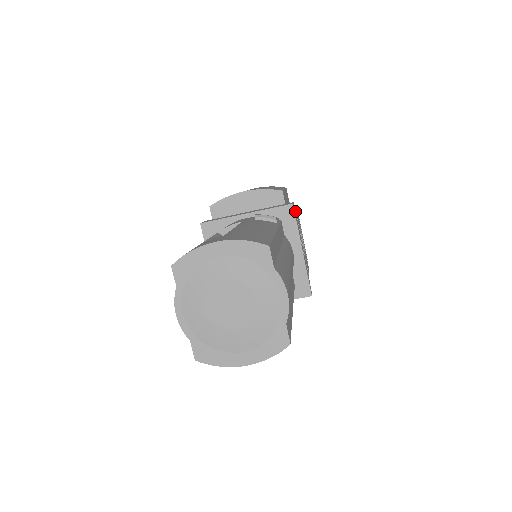
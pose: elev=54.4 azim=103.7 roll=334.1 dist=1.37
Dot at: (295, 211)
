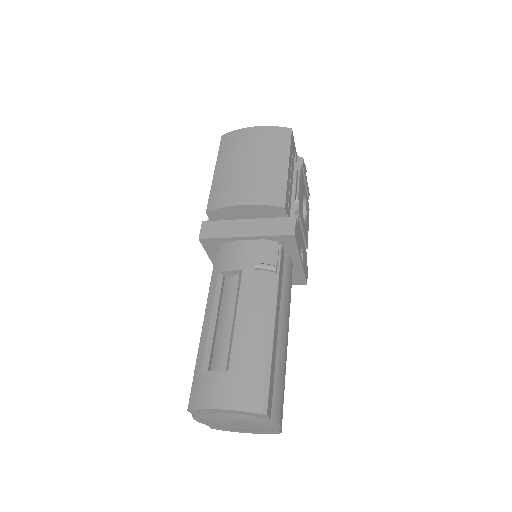
Dot at: (297, 215)
